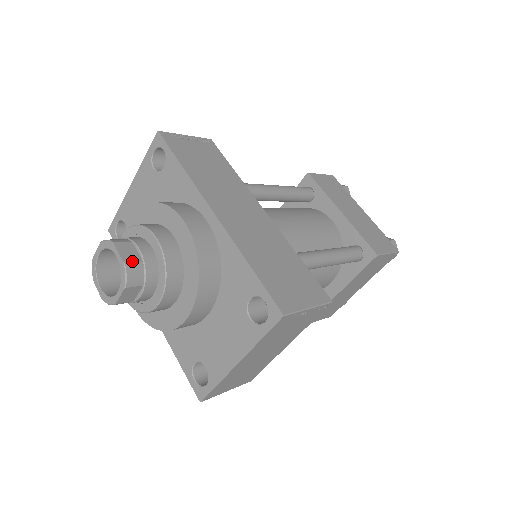
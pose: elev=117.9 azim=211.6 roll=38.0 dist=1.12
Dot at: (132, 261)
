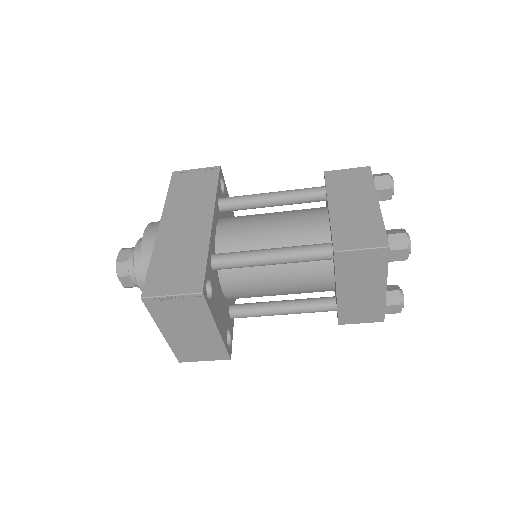
Dot at: (121, 261)
